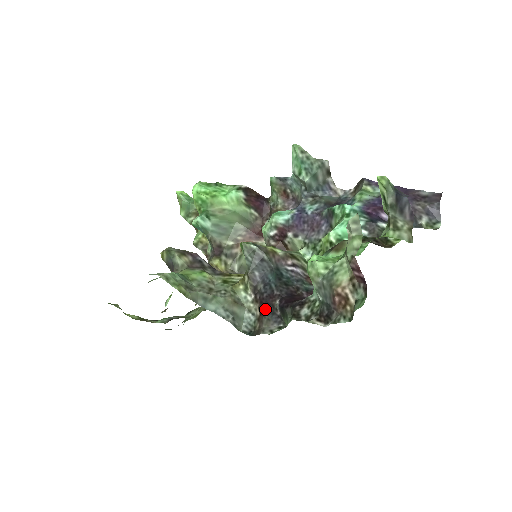
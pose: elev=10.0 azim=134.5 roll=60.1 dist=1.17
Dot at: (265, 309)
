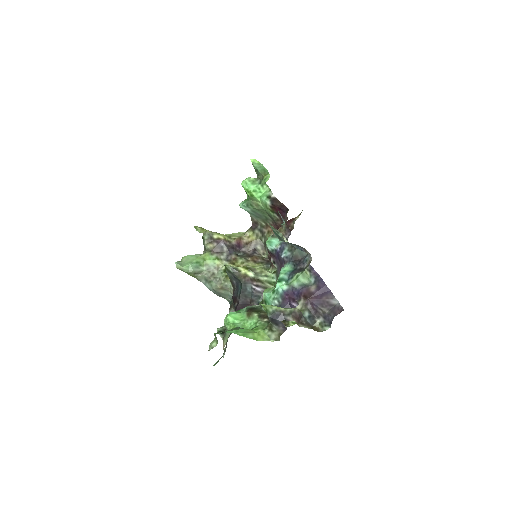
Dot at: (233, 301)
